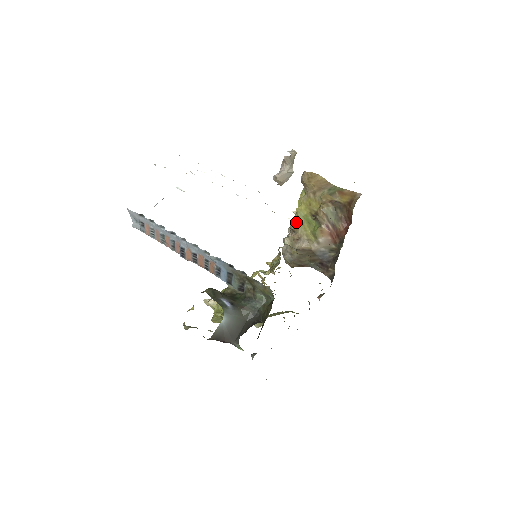
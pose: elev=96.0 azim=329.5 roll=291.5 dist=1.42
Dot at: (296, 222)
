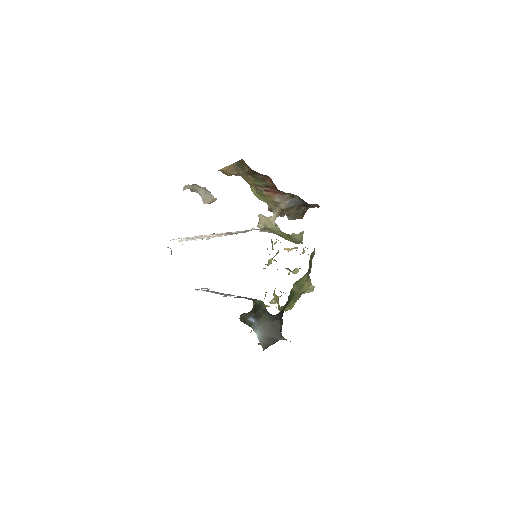
Dot at: occluded
